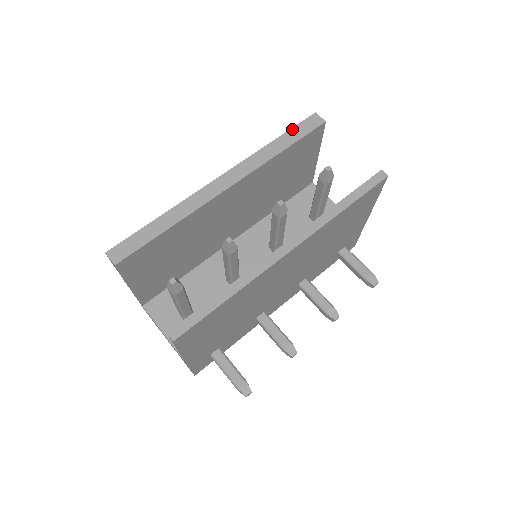
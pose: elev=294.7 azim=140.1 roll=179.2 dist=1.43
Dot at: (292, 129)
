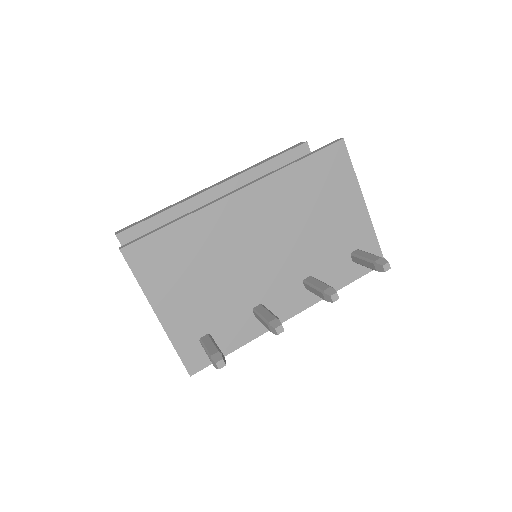
Dot at: (279, 153)
